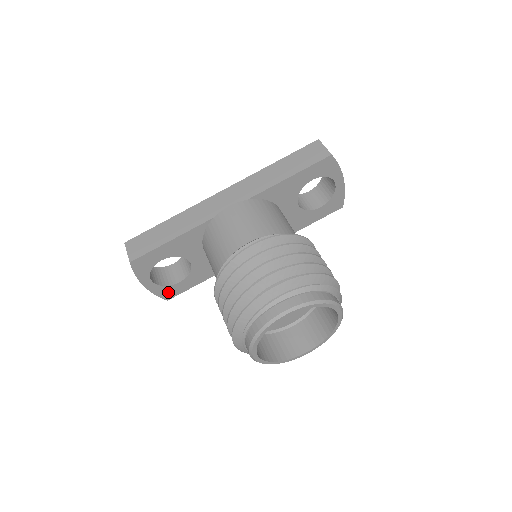
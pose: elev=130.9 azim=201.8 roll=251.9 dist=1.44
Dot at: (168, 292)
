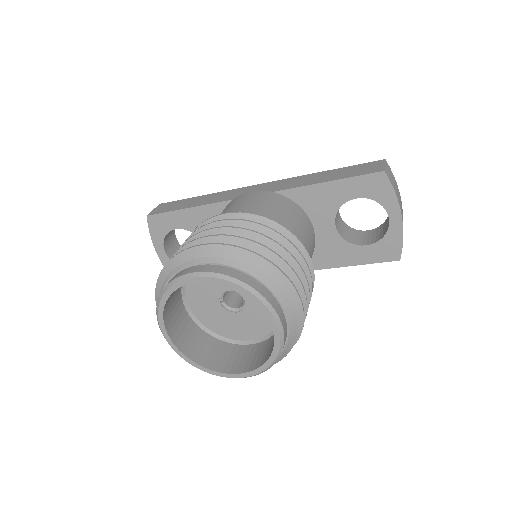
Dot at: occluded
